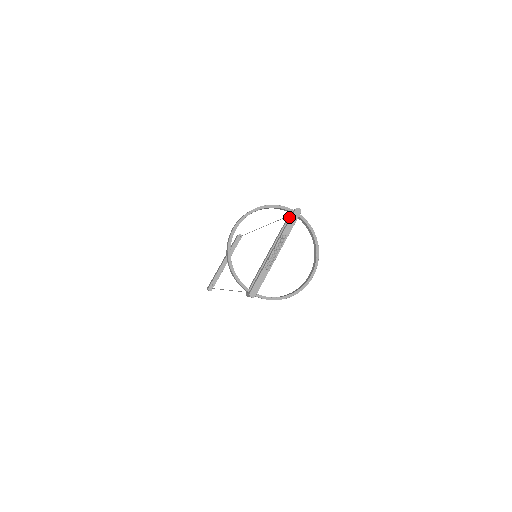
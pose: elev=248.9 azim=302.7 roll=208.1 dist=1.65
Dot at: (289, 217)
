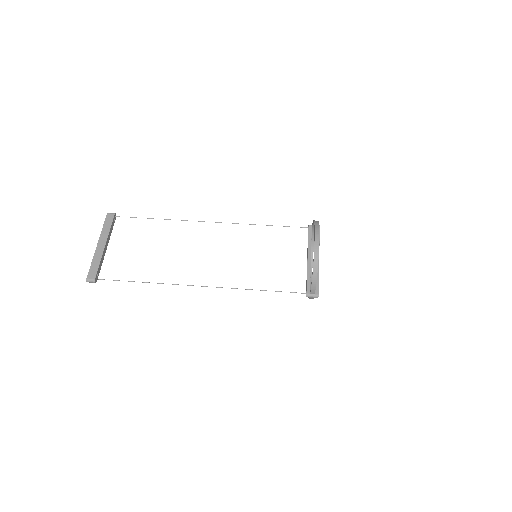
Dot at: occluded
